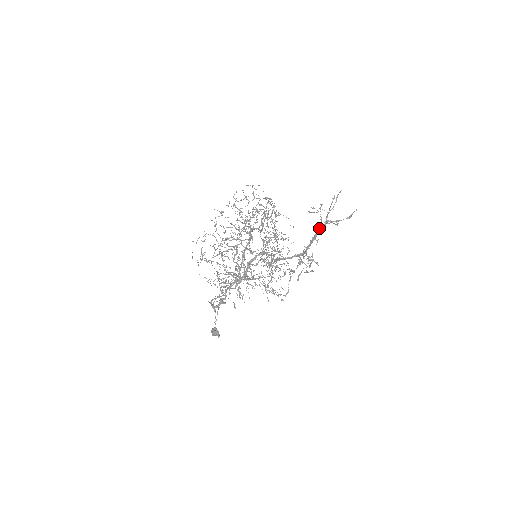
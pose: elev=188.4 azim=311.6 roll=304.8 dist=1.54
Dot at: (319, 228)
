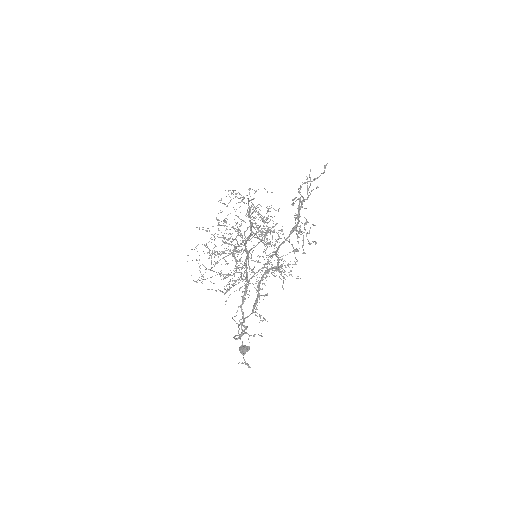
Dot at: (303, 200)
